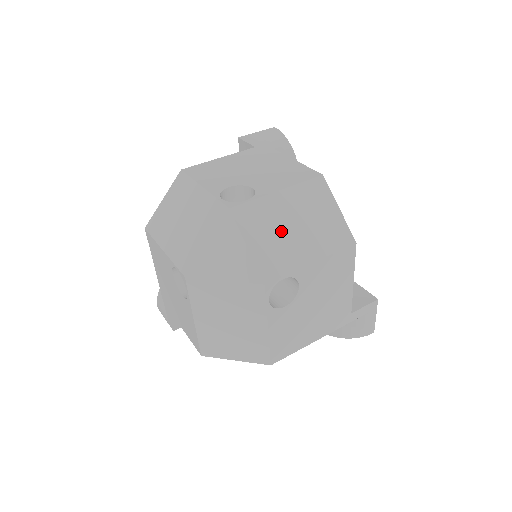
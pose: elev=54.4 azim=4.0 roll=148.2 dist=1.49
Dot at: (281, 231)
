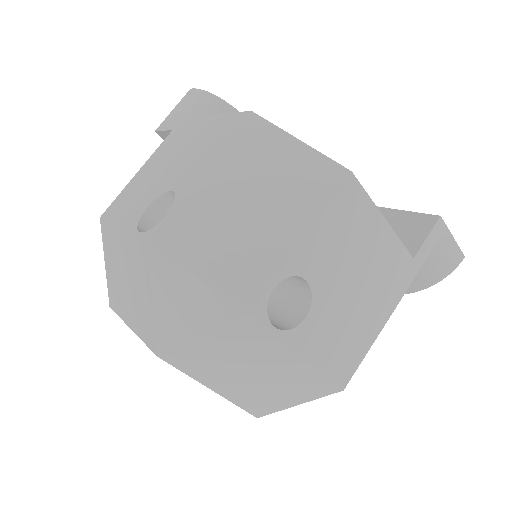
Dot at: (234, 226)
